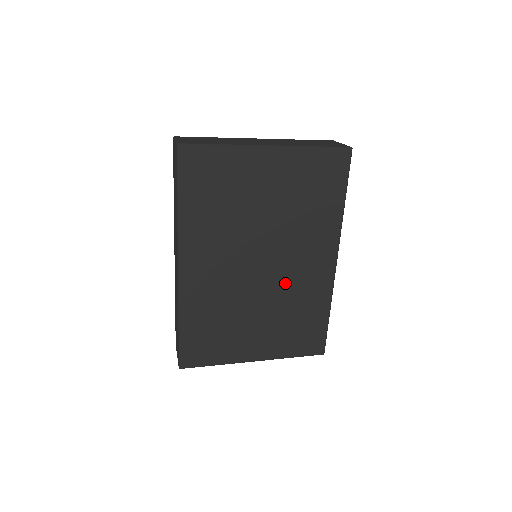
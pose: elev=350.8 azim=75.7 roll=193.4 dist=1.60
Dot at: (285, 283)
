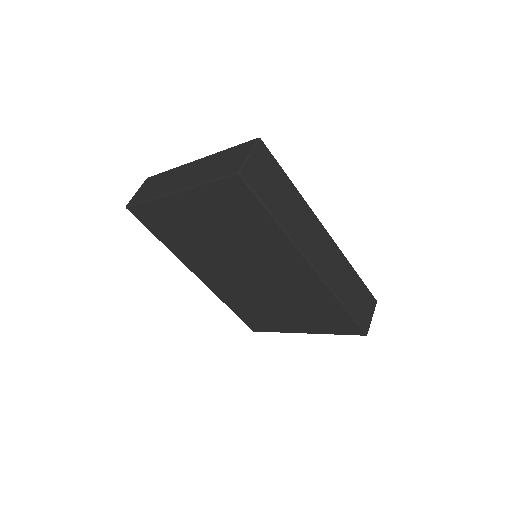
Dot at: (279, 284)
